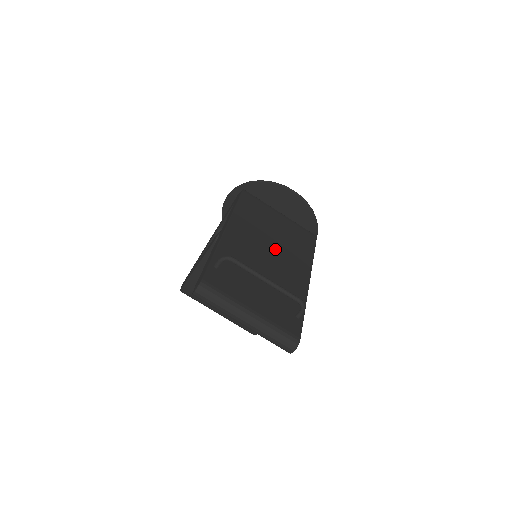
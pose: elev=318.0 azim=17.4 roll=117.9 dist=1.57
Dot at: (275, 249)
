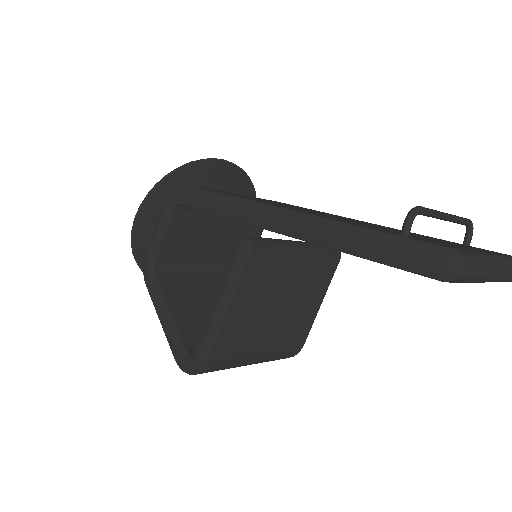
Dot at: (321, 213)
